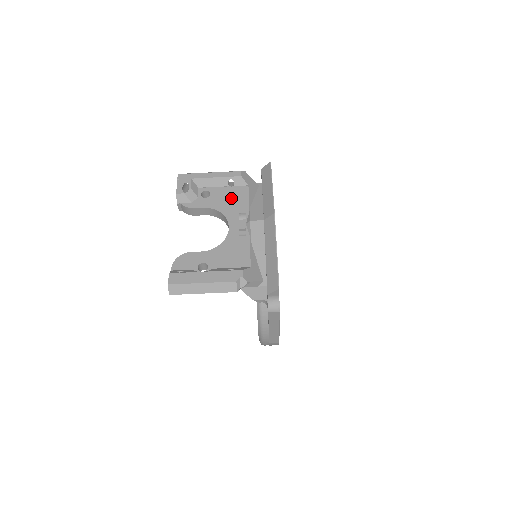
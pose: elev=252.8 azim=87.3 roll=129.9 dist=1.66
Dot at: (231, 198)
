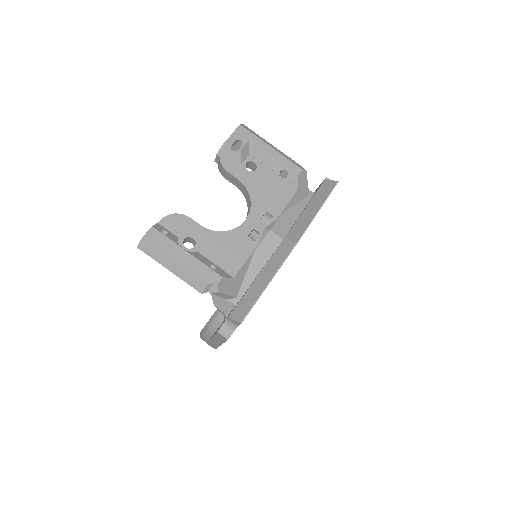
Dot at: (272, 190)
